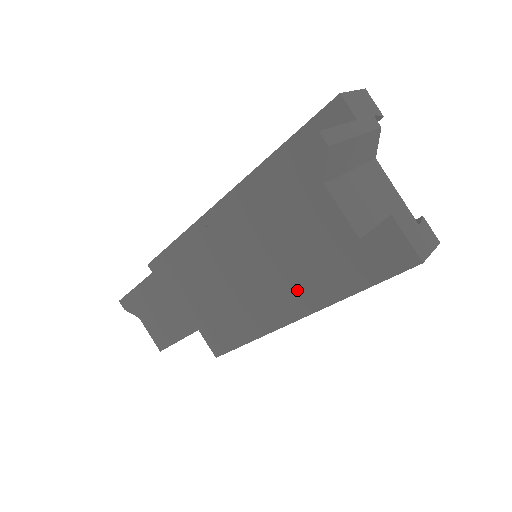
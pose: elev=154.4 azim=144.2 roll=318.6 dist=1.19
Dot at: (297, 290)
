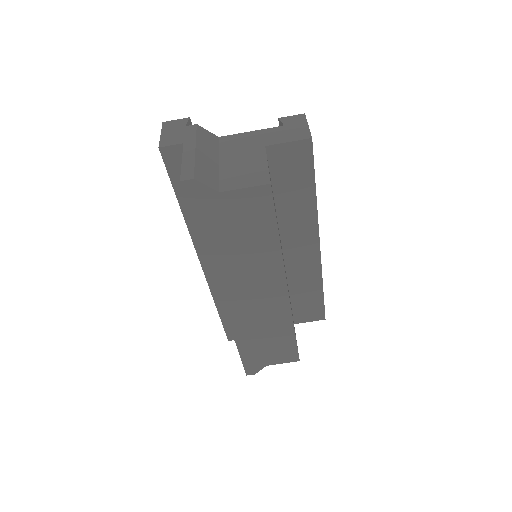
Dot at: (295, 236)
